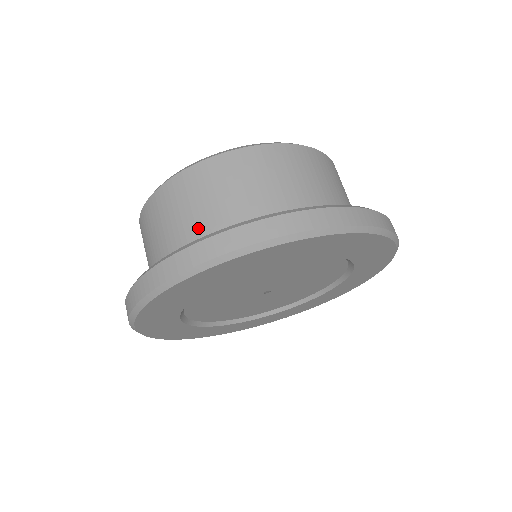
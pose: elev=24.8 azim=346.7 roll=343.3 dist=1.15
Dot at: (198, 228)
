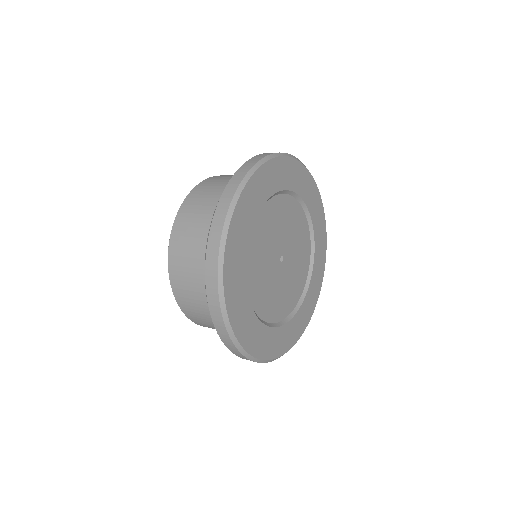
Dot at: occluded
